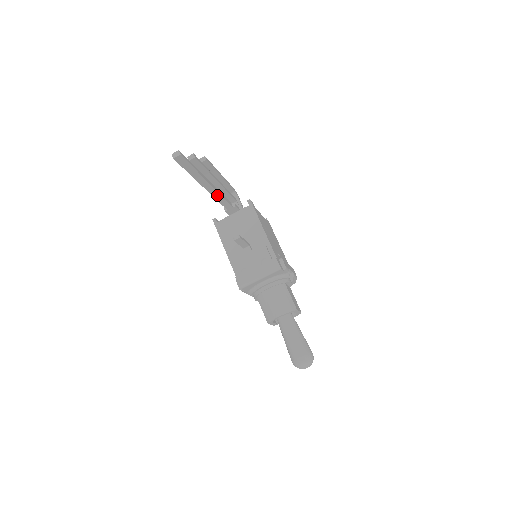
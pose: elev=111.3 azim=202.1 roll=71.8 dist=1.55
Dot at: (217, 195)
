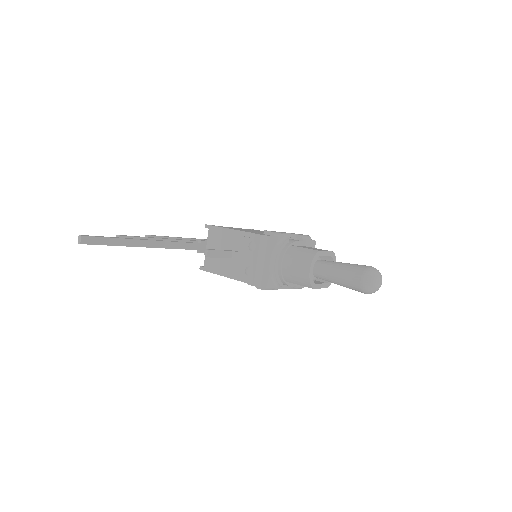
Dot at: (169, 245)
